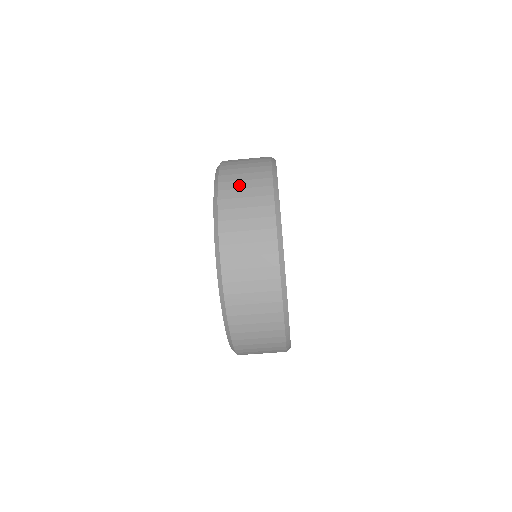
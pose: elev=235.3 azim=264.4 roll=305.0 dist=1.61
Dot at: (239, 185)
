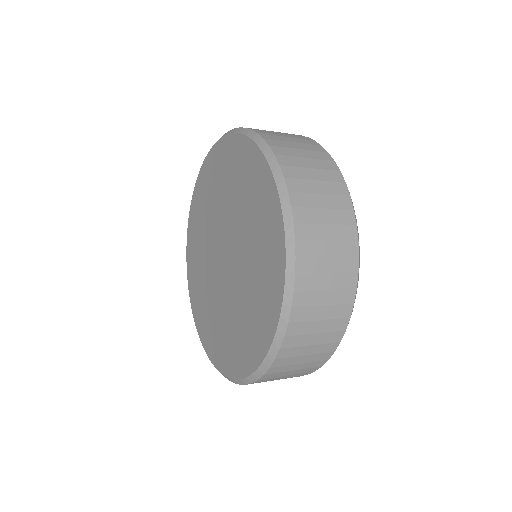
Dot at: (307, 341)
